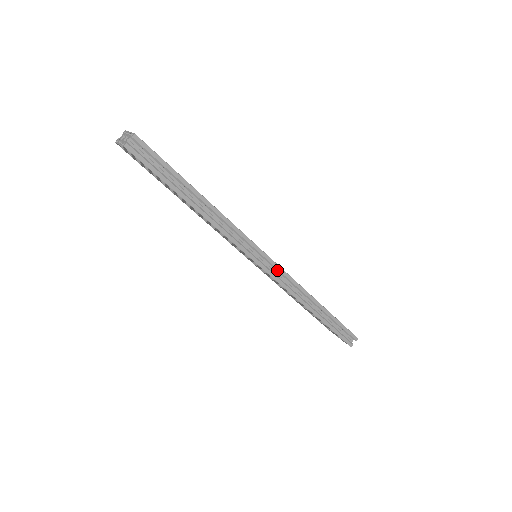
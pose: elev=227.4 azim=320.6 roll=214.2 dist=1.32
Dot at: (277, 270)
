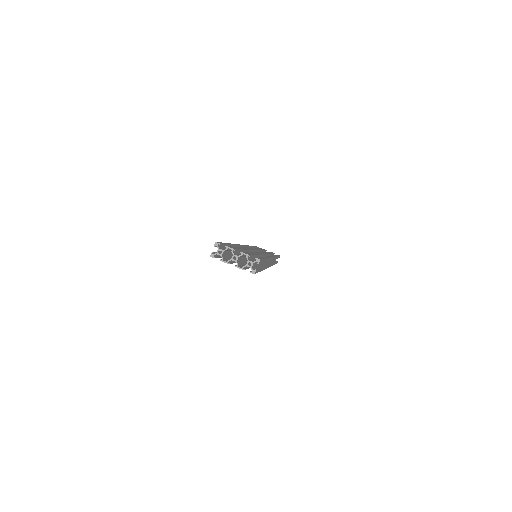
Dot at: occluded
